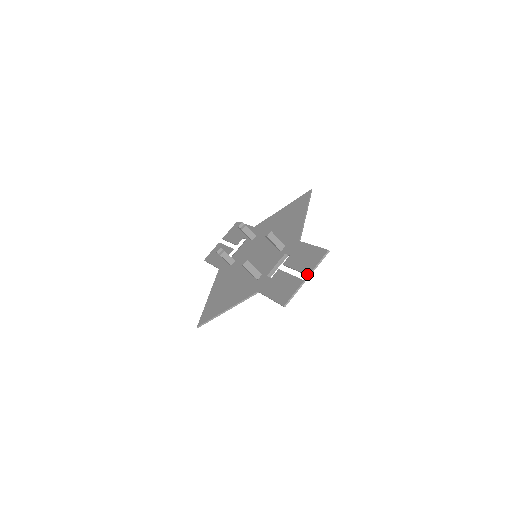
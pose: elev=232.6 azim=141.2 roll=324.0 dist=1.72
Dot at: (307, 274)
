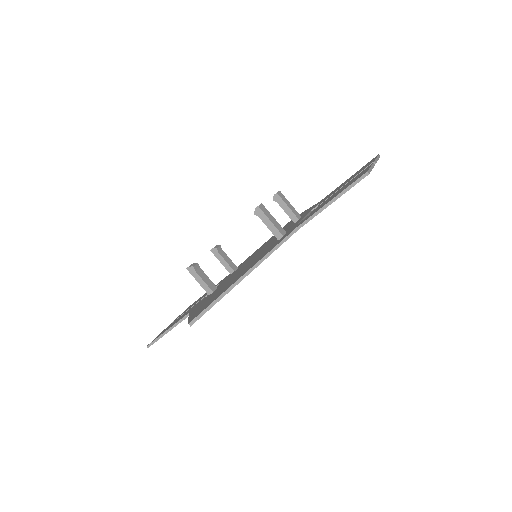
Dot at: (370, 163)
